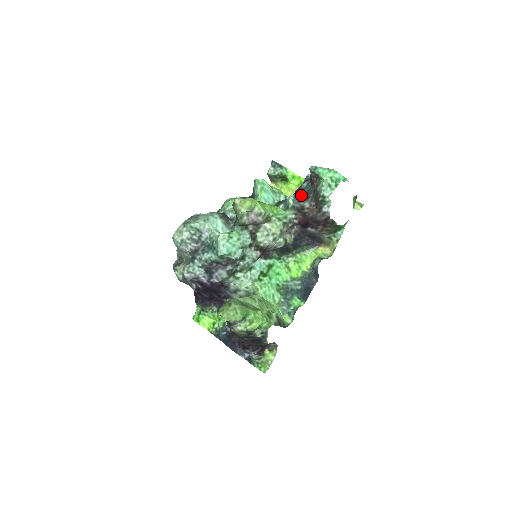
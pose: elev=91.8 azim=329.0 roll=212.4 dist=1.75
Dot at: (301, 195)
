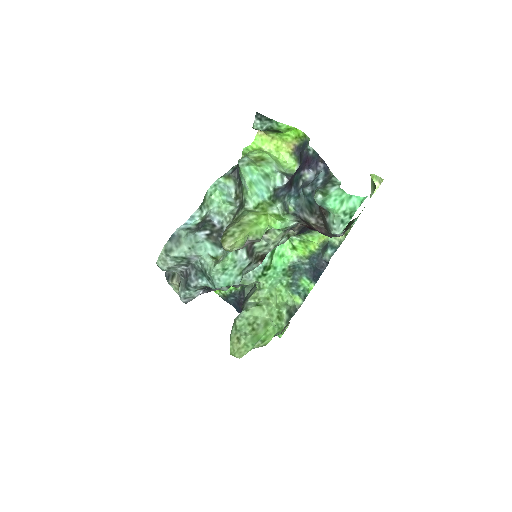
Dot at: (304, 202)
